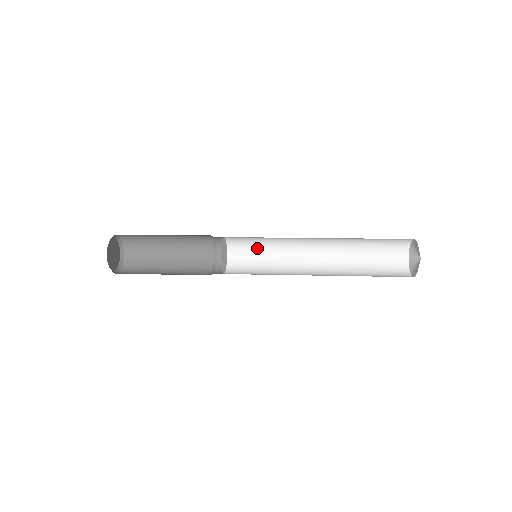
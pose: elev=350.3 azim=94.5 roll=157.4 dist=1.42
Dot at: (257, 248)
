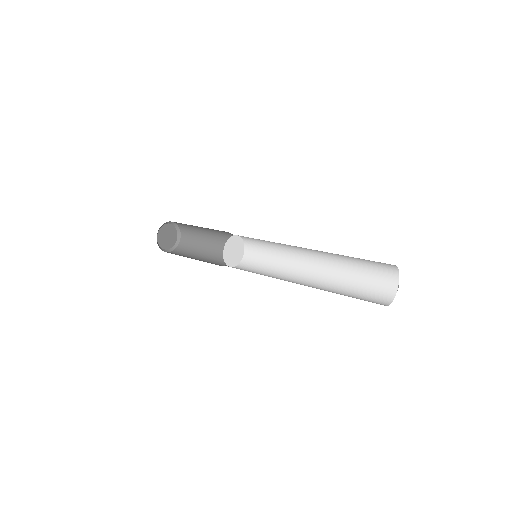
Dot at: (266, 254)
